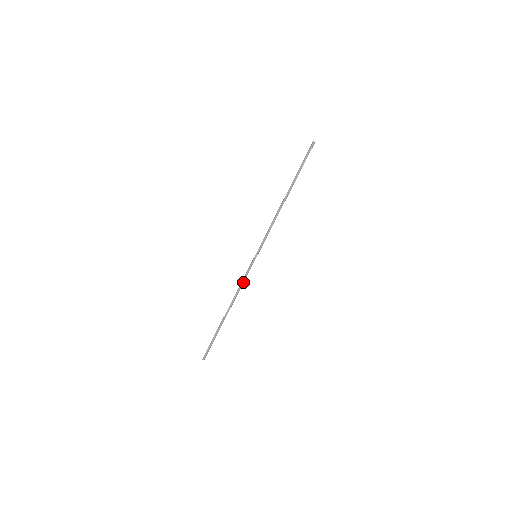
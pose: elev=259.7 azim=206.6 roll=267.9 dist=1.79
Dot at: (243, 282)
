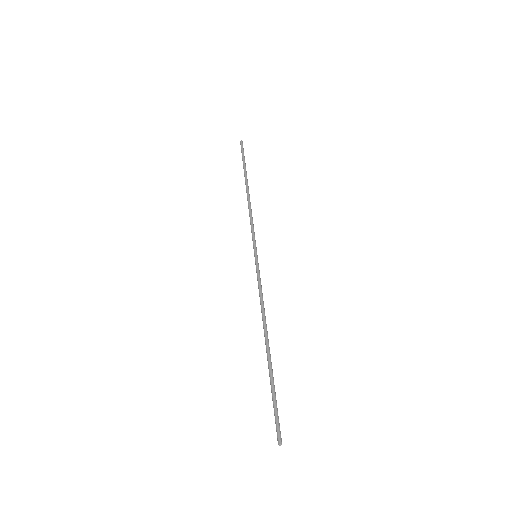
Dot at: (261, 292)
